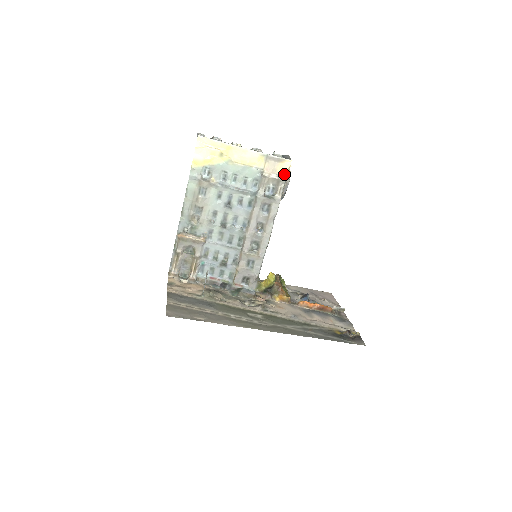
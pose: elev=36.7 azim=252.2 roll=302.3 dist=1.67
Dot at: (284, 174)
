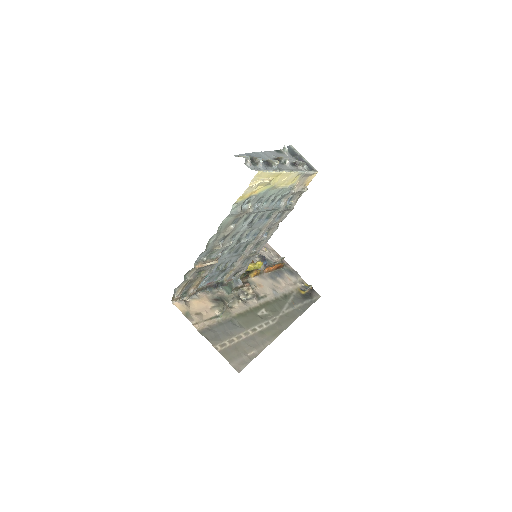
Dot at: (307, 184)
